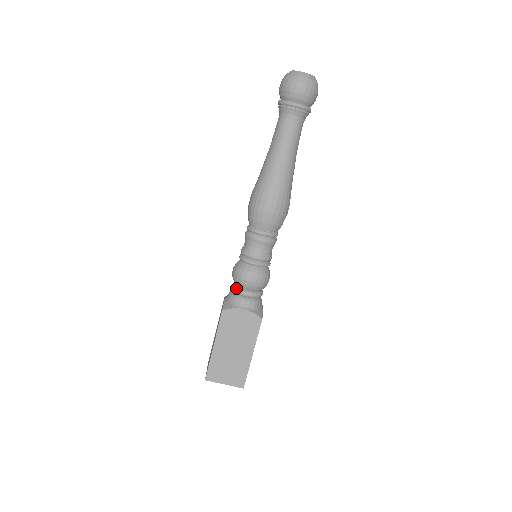
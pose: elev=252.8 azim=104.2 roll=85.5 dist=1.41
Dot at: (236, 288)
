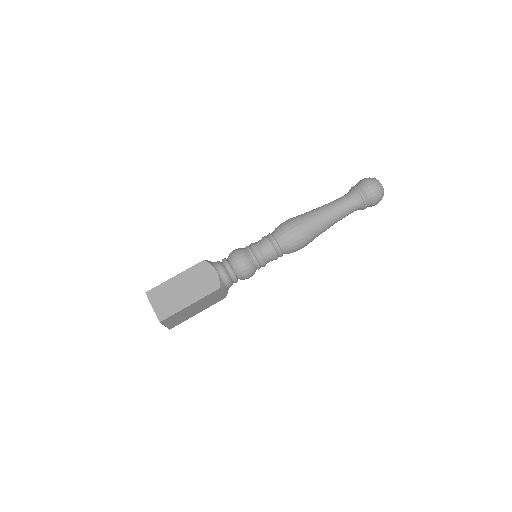
Dot at: (225, 259)
